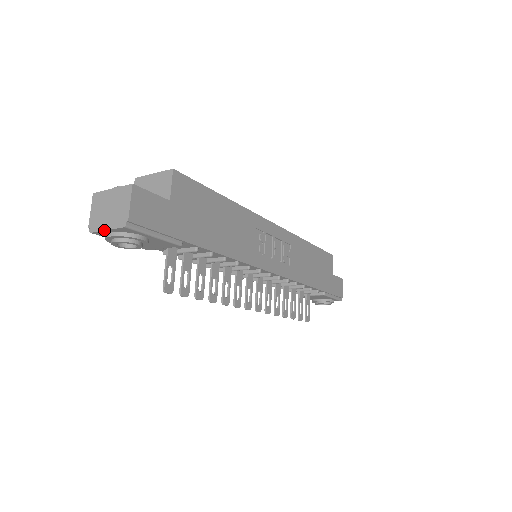
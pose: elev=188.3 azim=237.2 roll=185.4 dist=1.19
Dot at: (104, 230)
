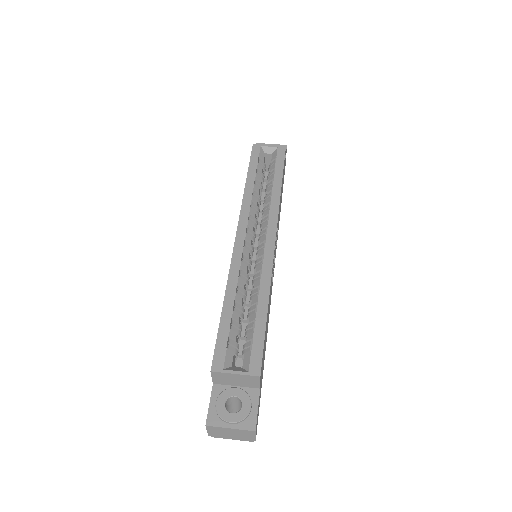
Dot at: occluded
